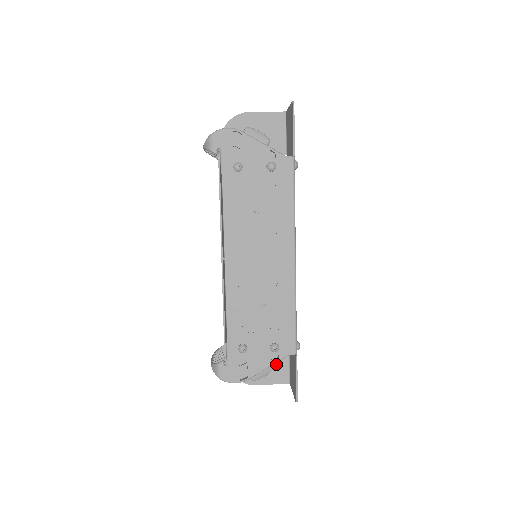
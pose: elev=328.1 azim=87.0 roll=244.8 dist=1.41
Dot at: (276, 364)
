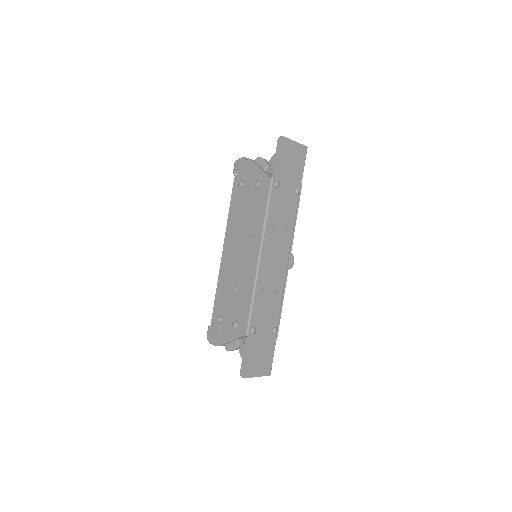
Dot at: occluded
